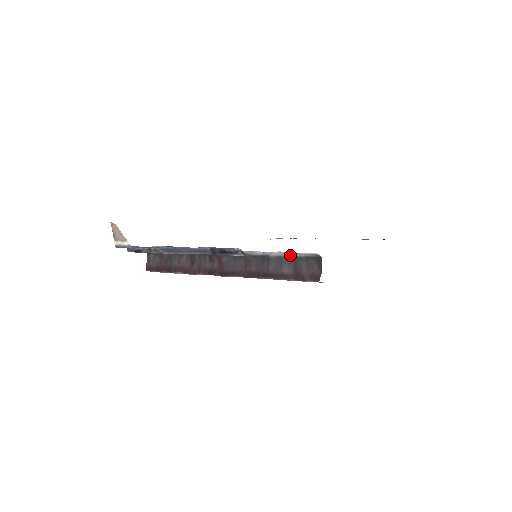
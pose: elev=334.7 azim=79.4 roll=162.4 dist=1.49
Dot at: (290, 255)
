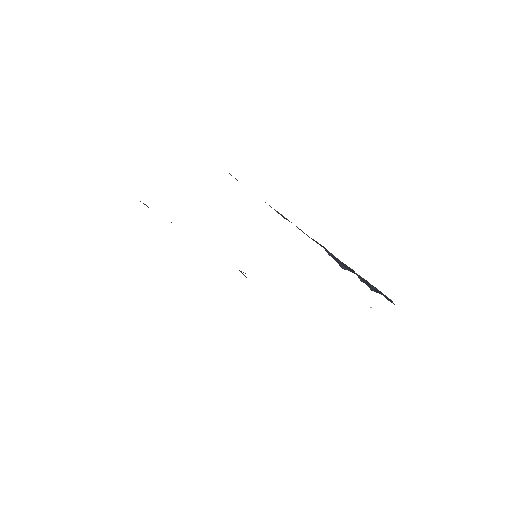
Dot at: occluded
